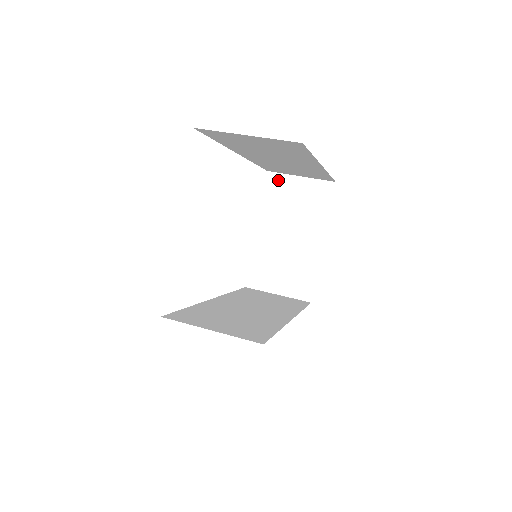
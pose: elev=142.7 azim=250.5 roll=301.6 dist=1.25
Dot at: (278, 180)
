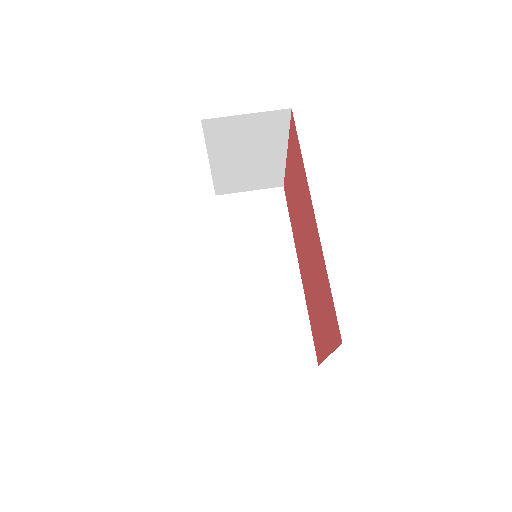
Dot at: (218, 124)
